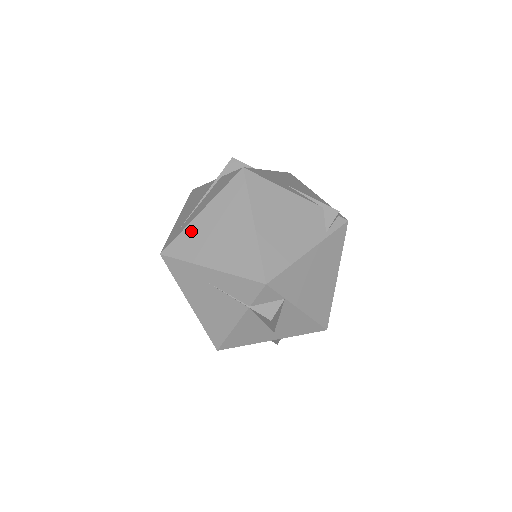
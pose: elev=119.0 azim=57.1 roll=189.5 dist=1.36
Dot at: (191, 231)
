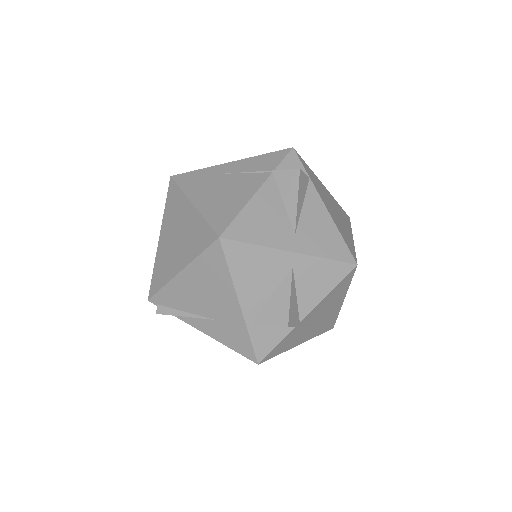
Dot at: occluded
